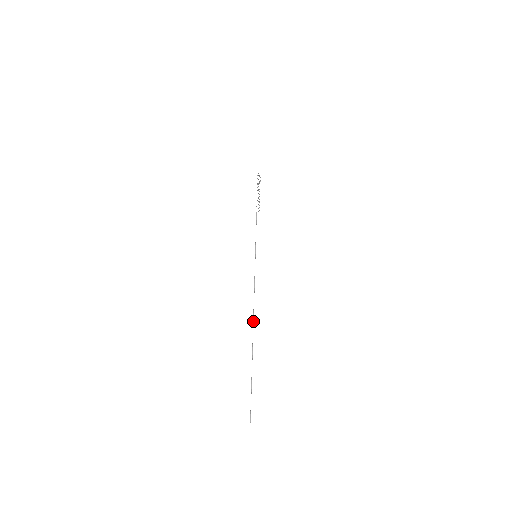
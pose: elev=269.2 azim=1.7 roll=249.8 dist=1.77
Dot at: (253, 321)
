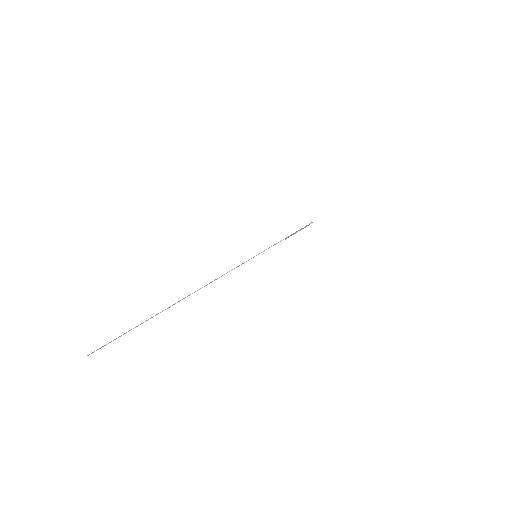
Dot at: (202, 287)
